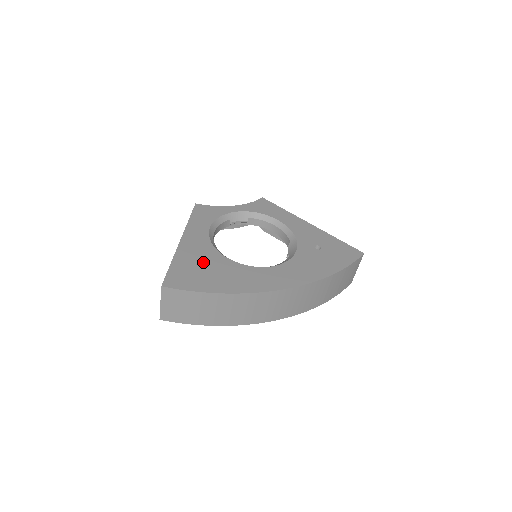
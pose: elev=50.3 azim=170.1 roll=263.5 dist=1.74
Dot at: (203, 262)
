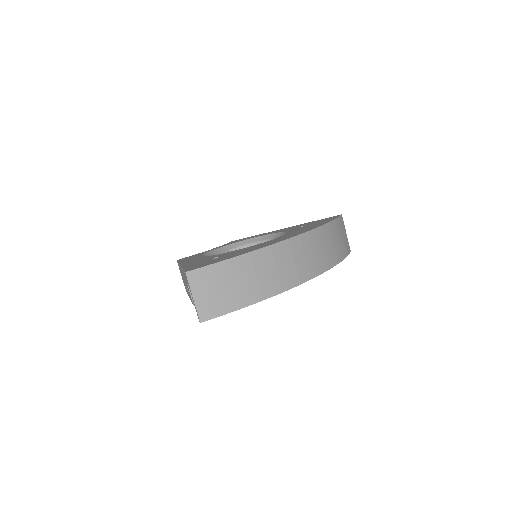
Dot at: occluded
